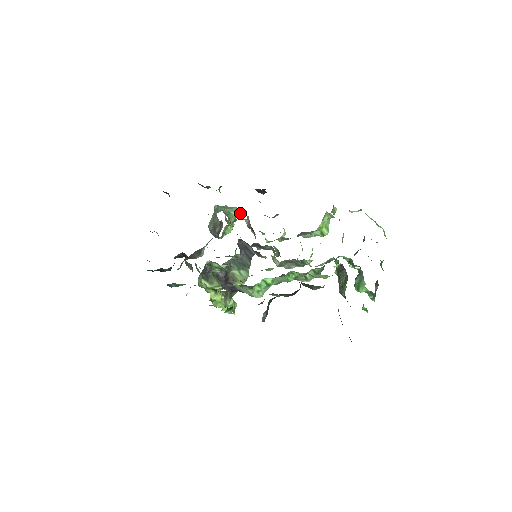
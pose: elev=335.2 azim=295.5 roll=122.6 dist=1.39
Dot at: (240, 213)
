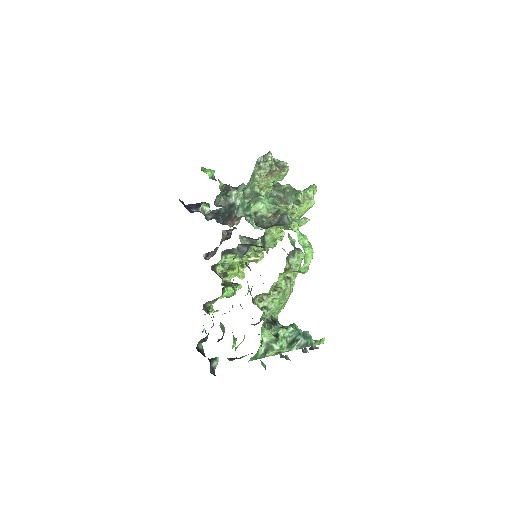
Dot at: occluded
